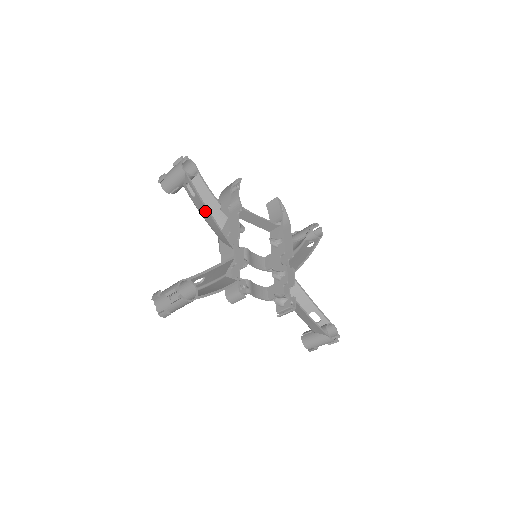
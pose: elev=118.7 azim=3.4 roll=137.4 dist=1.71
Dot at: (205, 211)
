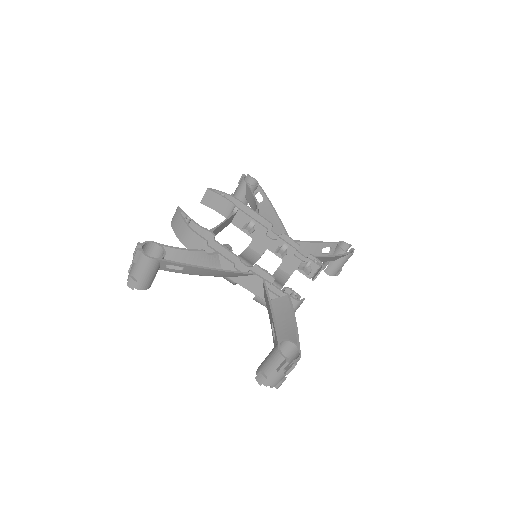
Dot at: (205, 271)
